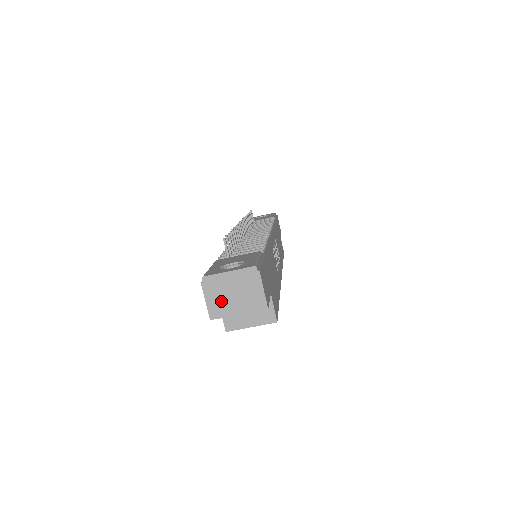
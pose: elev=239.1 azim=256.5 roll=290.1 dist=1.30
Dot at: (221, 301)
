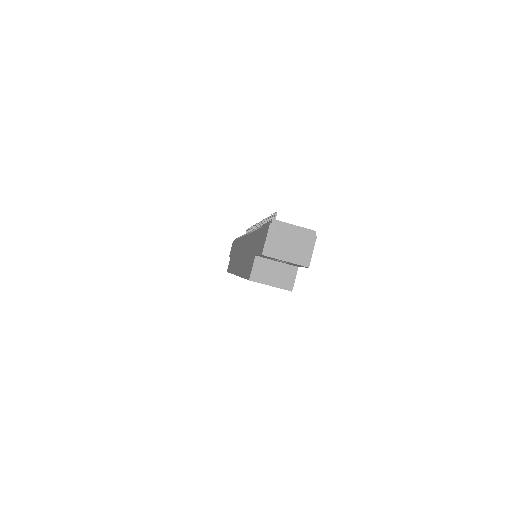
Dot at: (278, 244)
